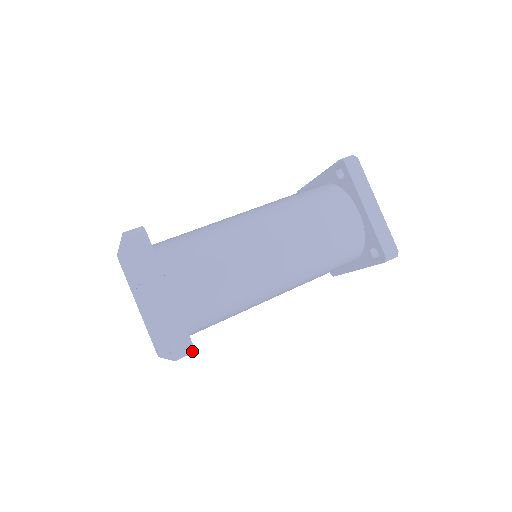
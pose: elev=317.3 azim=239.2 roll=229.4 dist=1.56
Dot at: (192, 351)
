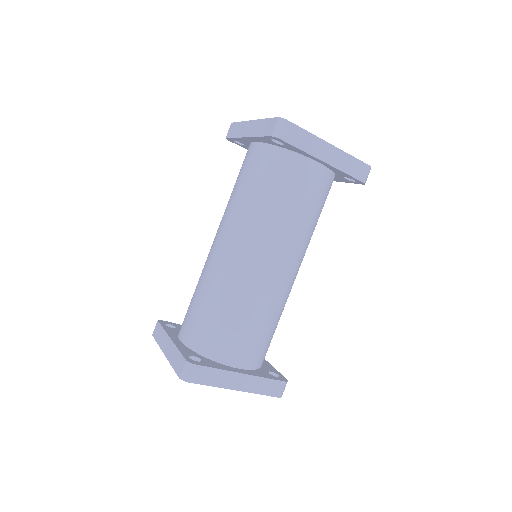
Dot at: (286, 383)
